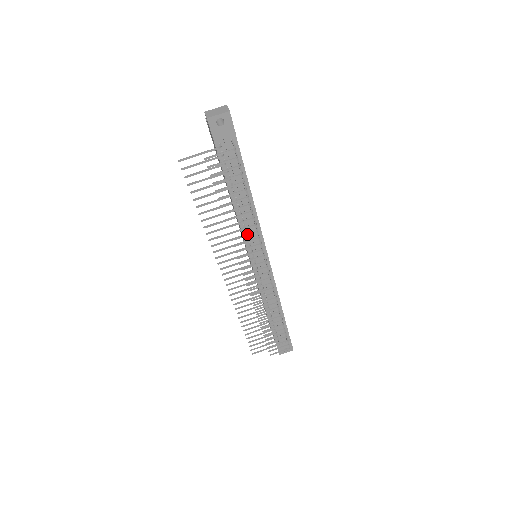
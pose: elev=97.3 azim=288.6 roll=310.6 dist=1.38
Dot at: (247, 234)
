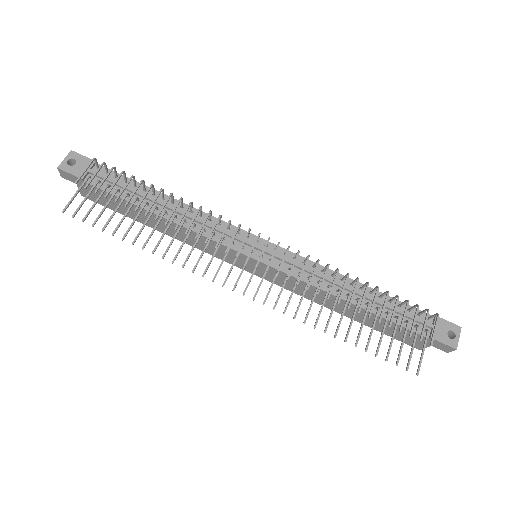
Dot at: (194, 217)
